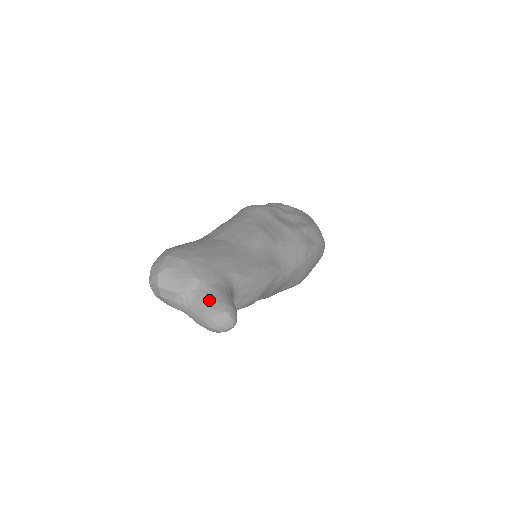
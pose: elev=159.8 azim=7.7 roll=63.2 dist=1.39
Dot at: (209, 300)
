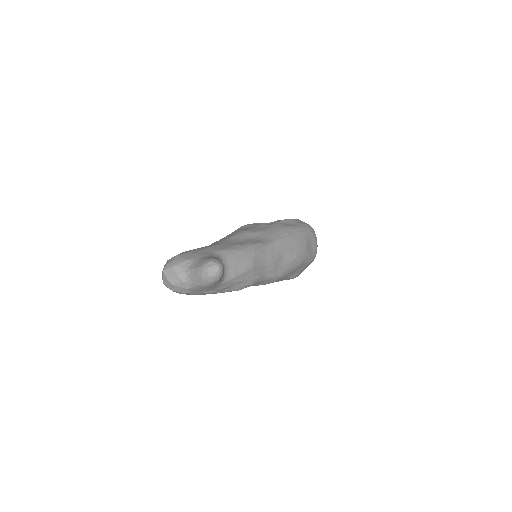
Dot at: (199, 264)
